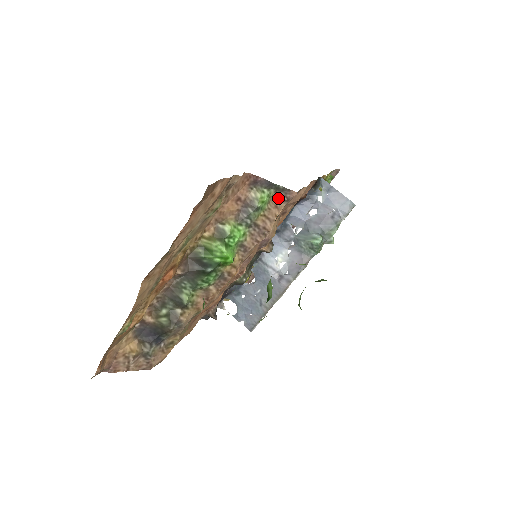
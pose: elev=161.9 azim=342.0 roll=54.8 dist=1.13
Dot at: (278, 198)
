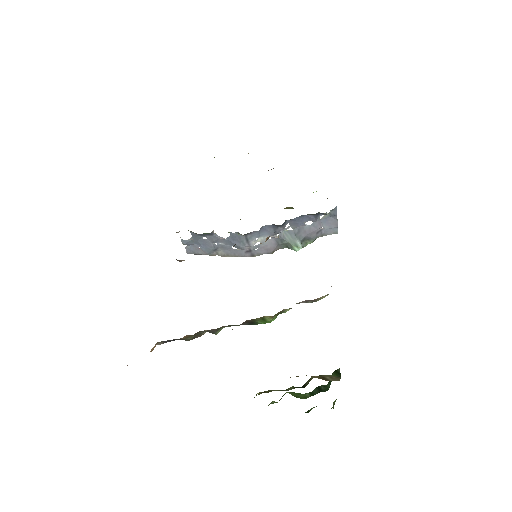
Dot at: occluded
